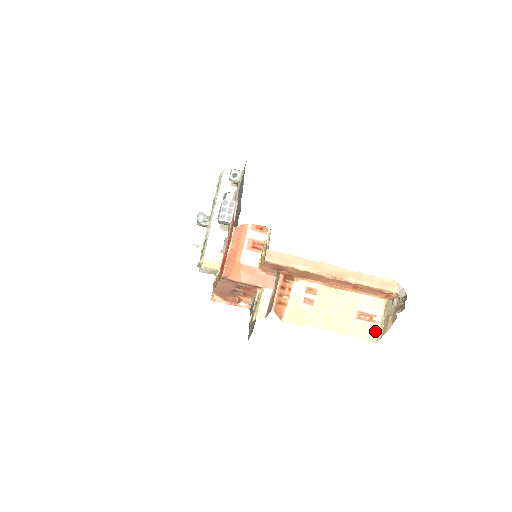
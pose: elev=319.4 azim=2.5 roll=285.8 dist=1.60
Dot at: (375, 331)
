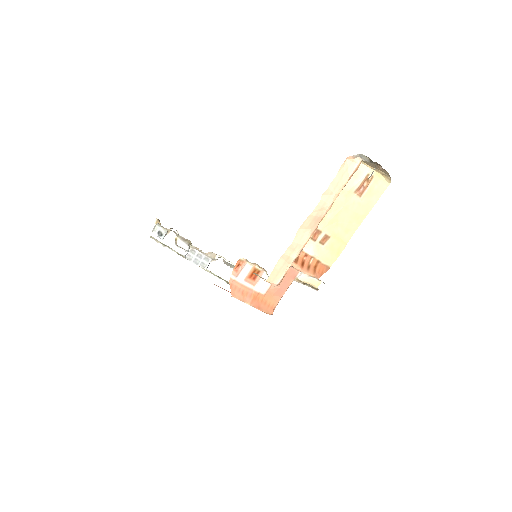
Dot at: (381, 179)
